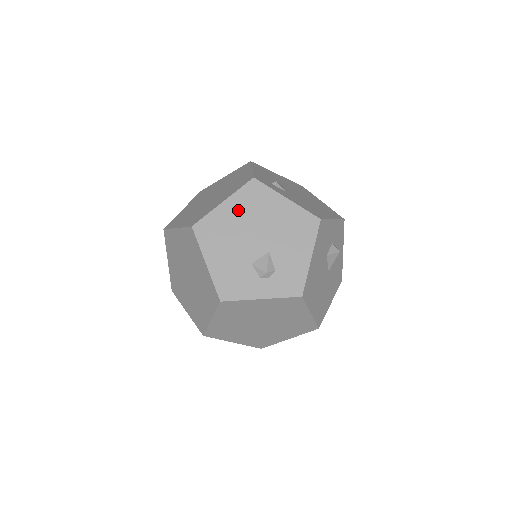
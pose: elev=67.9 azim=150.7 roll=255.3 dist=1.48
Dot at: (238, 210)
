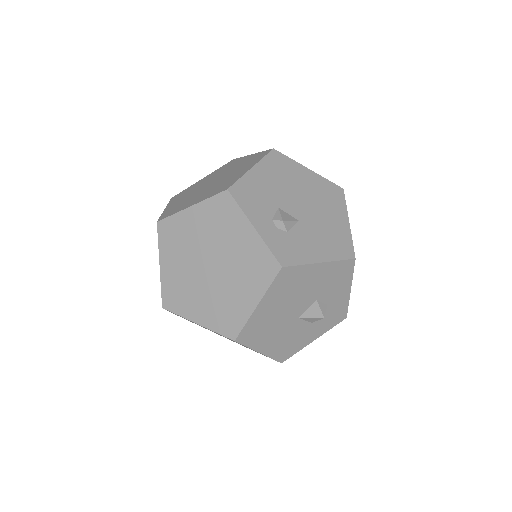
Dot at: (312, 183)
